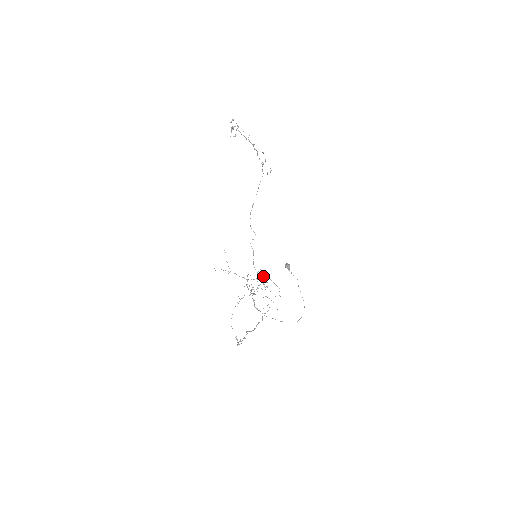
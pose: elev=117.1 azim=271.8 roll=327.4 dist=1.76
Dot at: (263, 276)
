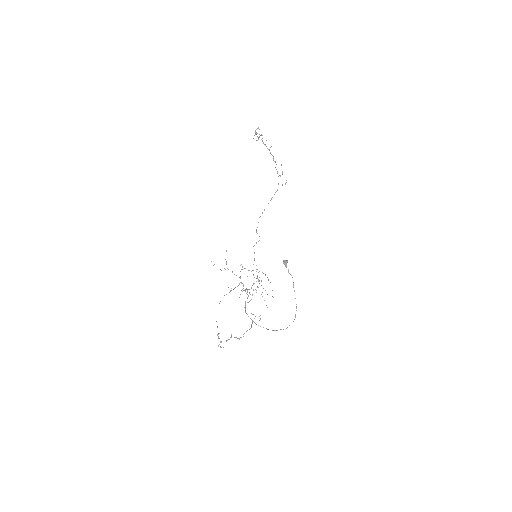
Dot at: occluded
